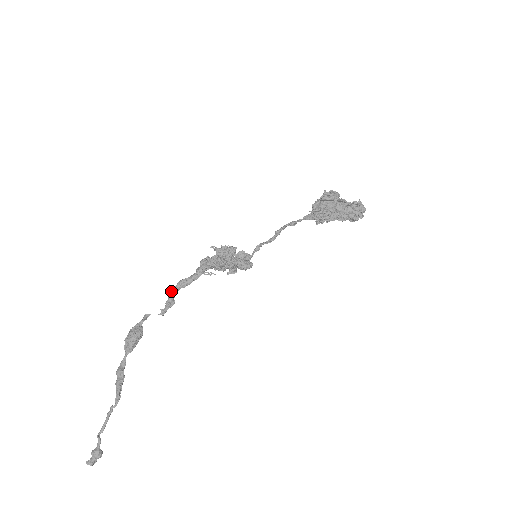
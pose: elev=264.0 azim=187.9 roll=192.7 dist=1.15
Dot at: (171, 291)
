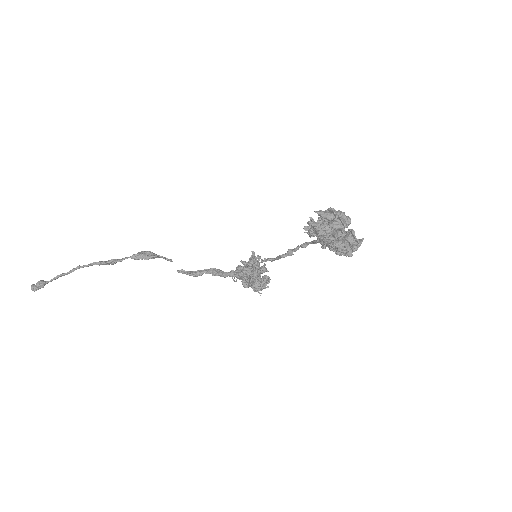
Dot at: (204, 269)
